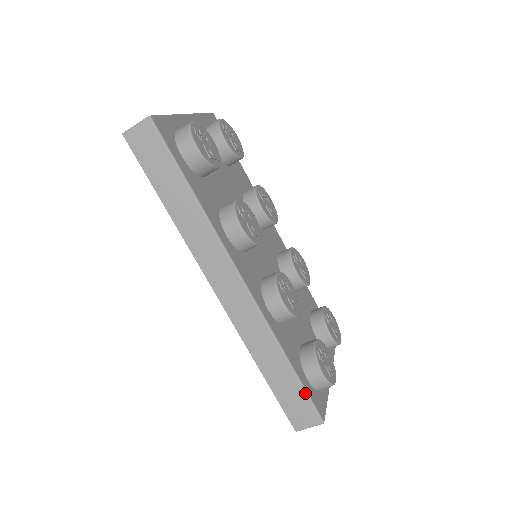
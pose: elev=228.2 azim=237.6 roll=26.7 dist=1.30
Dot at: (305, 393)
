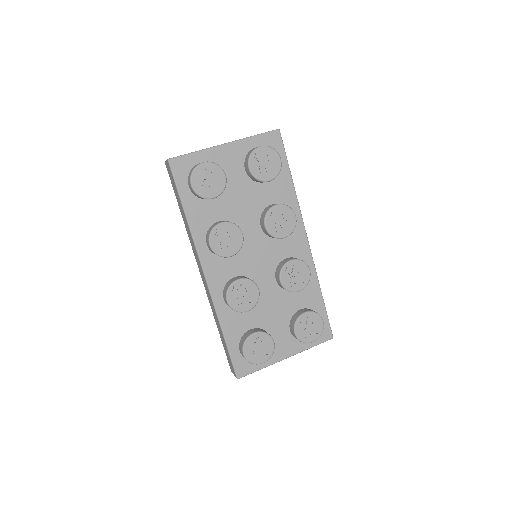
Dot at: (230, 356)
